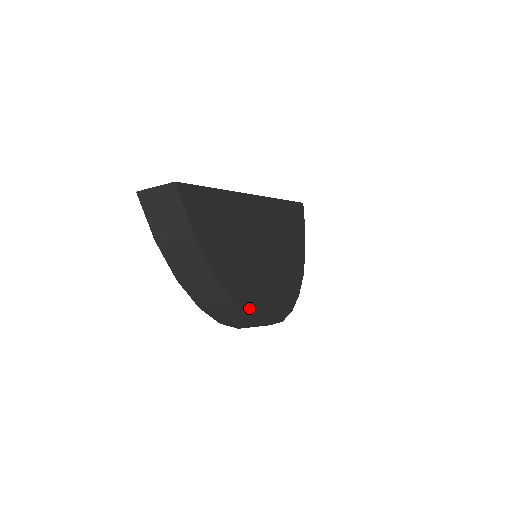
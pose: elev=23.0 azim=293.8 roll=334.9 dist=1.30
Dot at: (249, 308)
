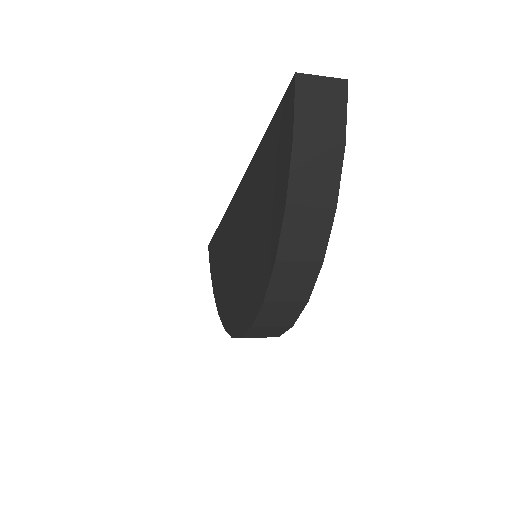
Dot at: occluded
